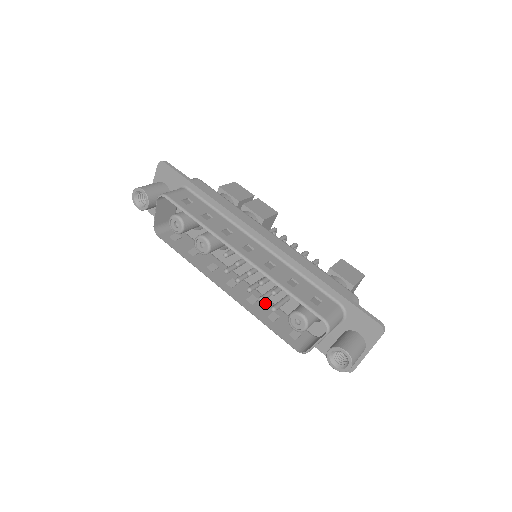
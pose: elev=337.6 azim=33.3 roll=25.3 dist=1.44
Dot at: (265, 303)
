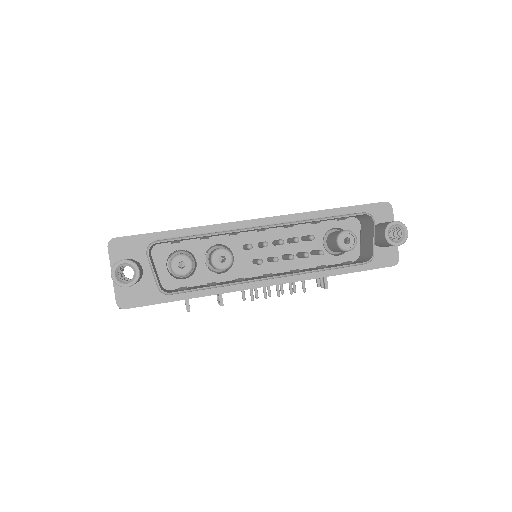
Dot at: occluded
